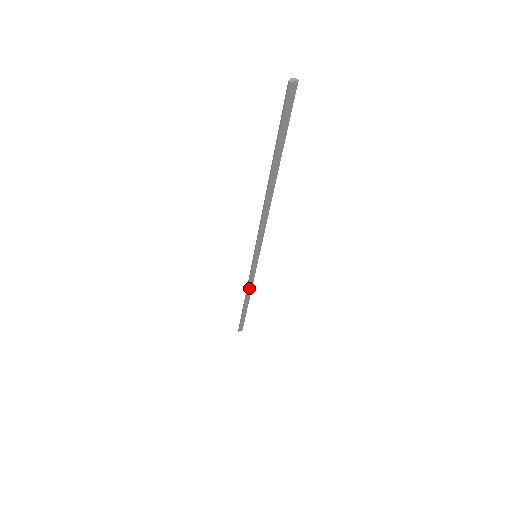
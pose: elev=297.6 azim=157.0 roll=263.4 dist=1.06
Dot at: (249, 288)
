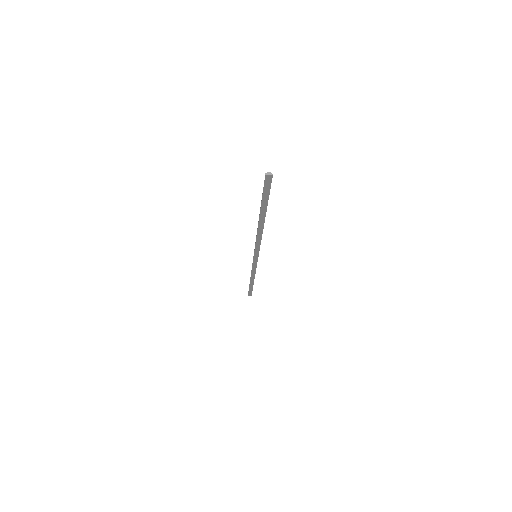
Dot at: (253, 272)
